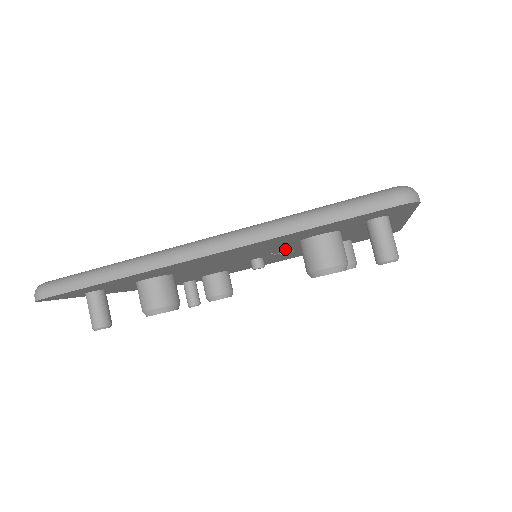
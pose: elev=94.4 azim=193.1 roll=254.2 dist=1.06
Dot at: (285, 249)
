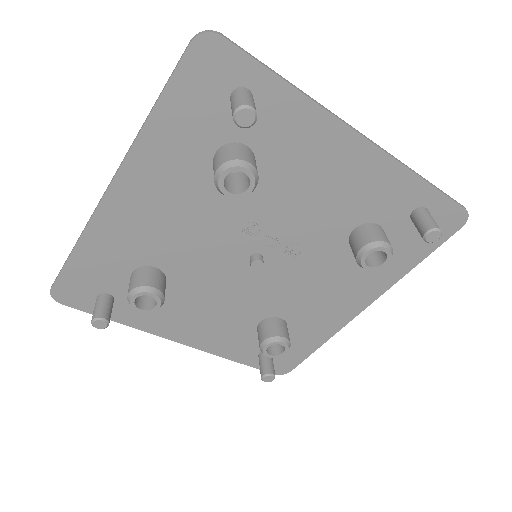
Dot at: (253, 219)
